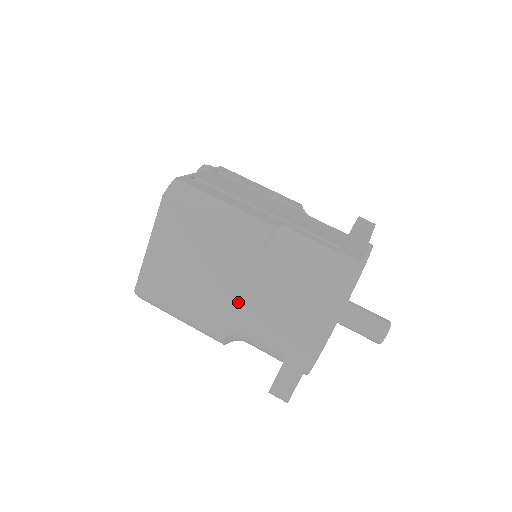
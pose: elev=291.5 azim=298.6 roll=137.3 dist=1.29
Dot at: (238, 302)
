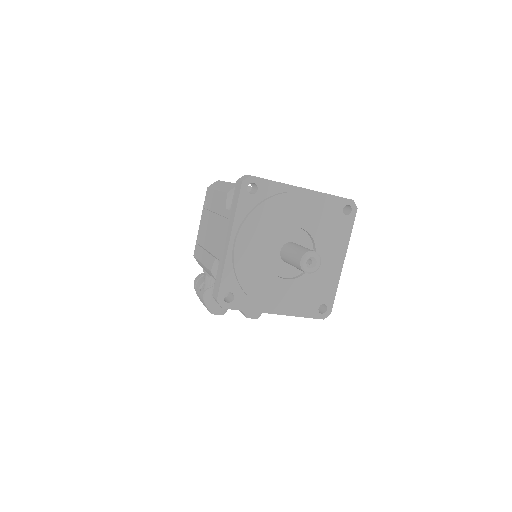
Dot at: occluded
